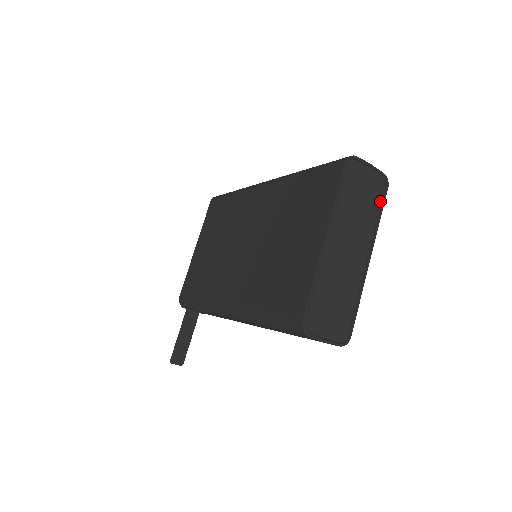
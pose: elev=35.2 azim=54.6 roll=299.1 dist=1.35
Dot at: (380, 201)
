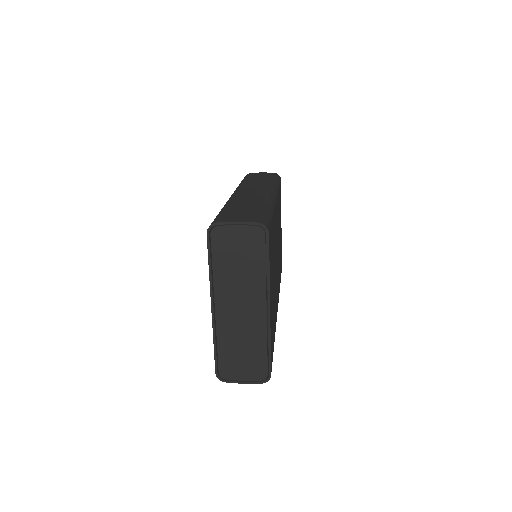
Dot at: (263, 251)
